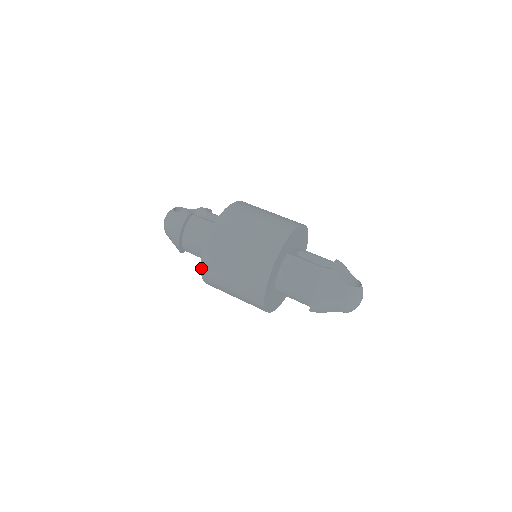
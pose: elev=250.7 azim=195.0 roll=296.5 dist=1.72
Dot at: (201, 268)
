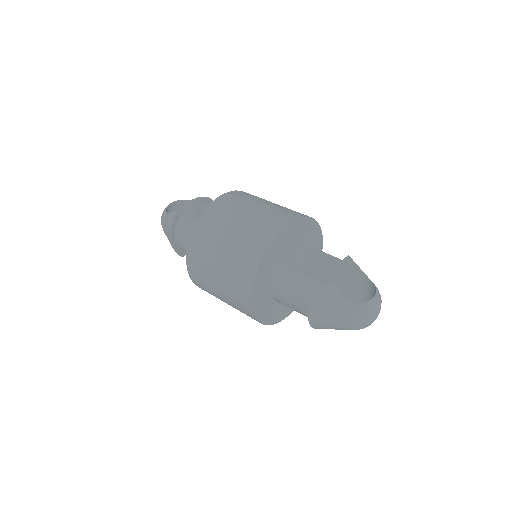
Dot at: (193, 282)
